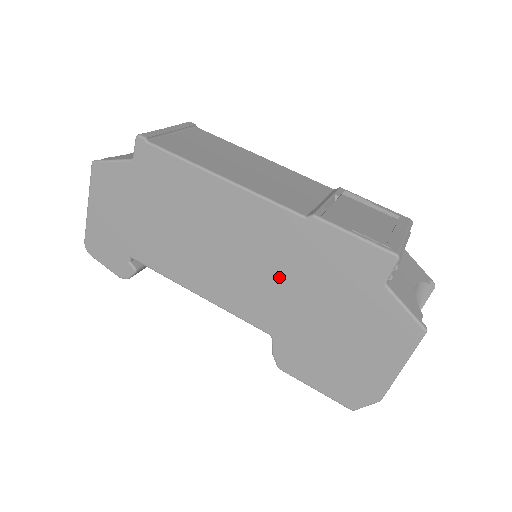
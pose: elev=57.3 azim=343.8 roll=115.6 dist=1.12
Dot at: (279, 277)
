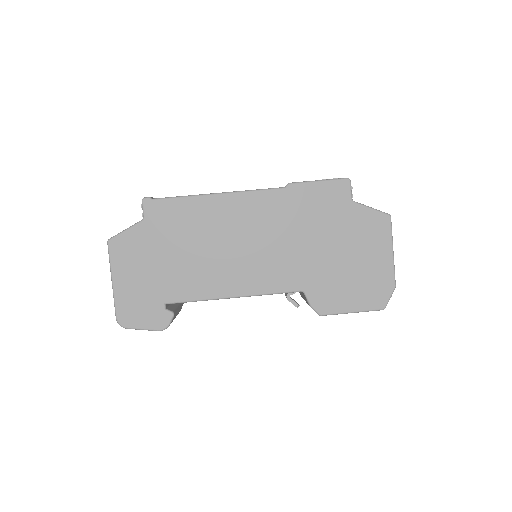
Dot at: (287, 240)
